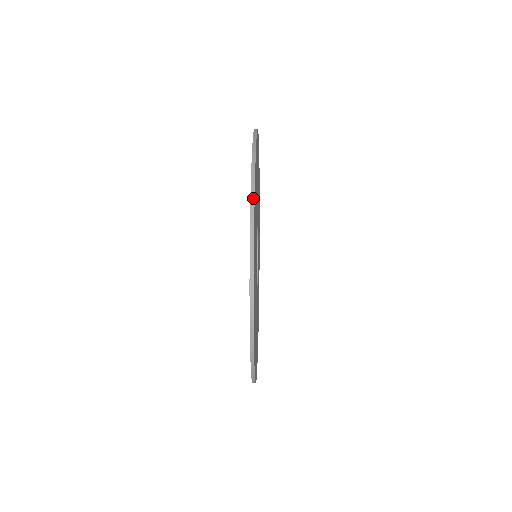
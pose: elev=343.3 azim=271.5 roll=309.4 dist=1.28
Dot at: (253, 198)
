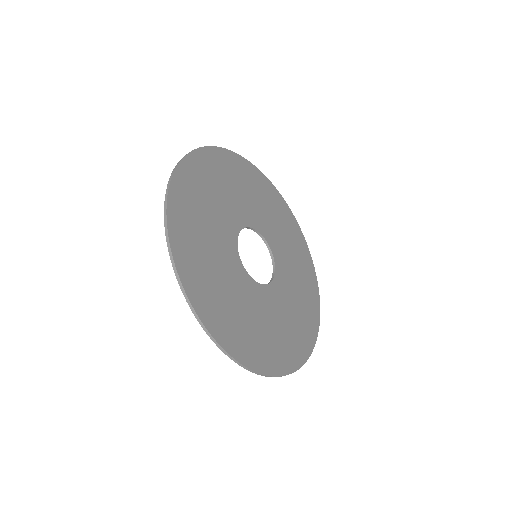
Dot at: (169, 245)
